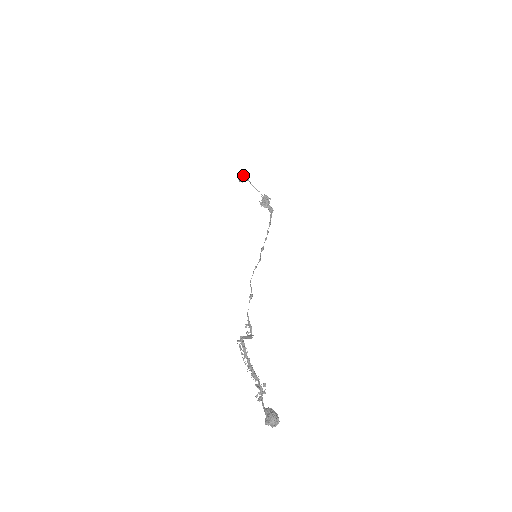
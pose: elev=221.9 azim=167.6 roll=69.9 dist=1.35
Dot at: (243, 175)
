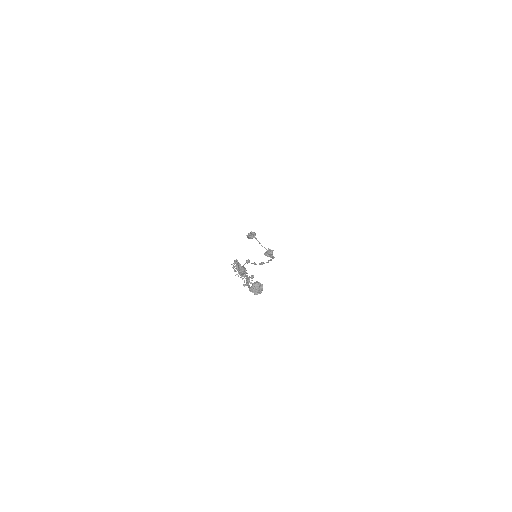
Dot at: (252, 233)
